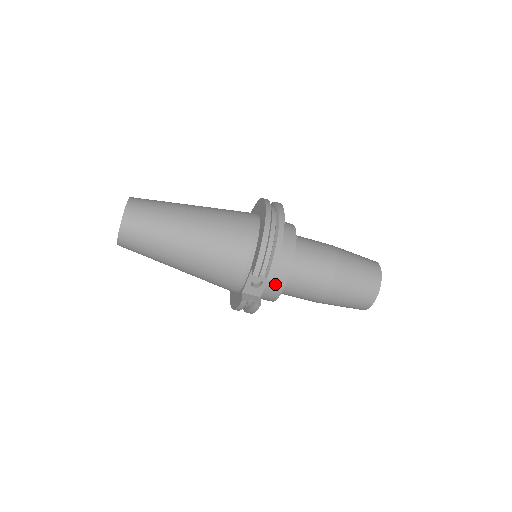
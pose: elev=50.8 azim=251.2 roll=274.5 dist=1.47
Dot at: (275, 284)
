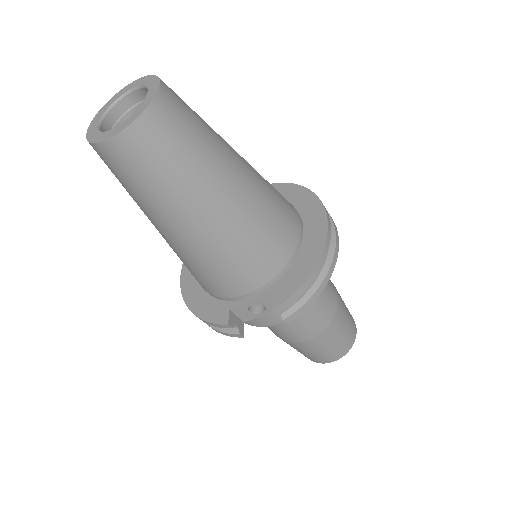
Dot at: (272, 317)
